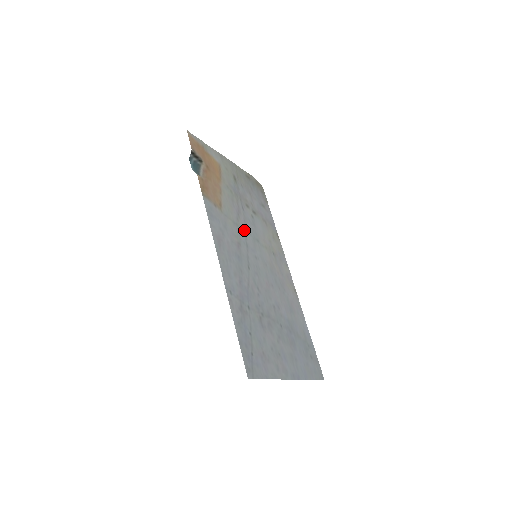
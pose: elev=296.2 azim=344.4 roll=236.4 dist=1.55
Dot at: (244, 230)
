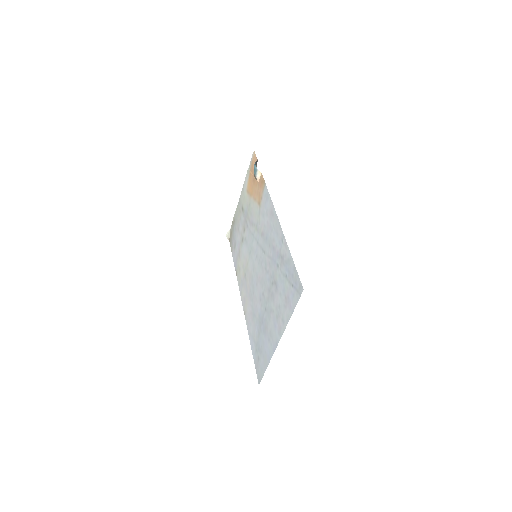
Dot at: (254, 235)
